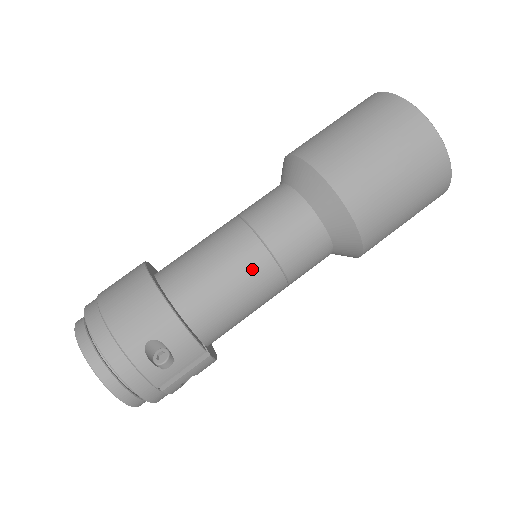
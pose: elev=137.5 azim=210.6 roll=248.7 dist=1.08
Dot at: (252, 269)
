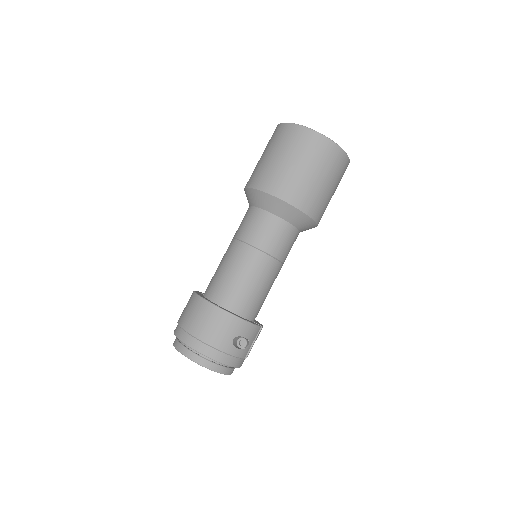
Dot at: (266, 271)
